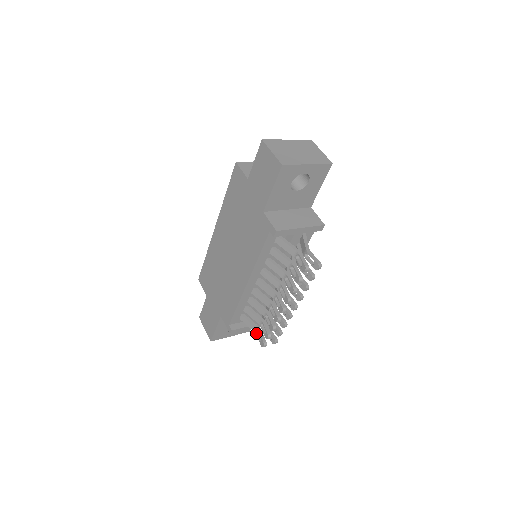
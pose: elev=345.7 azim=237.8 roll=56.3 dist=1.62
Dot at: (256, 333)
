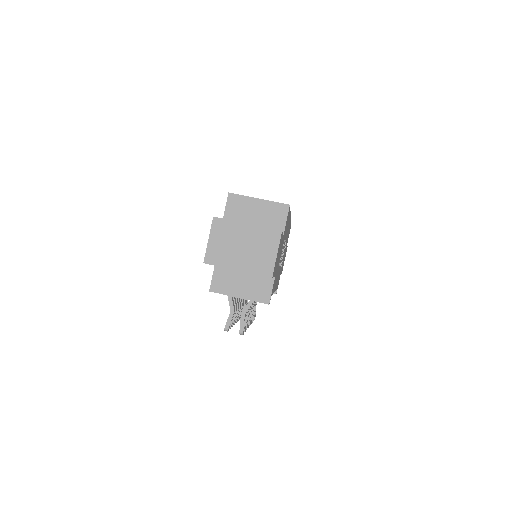
Dot at: occluded
